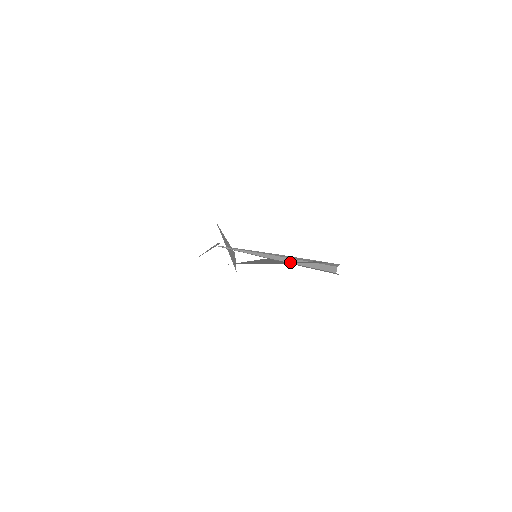
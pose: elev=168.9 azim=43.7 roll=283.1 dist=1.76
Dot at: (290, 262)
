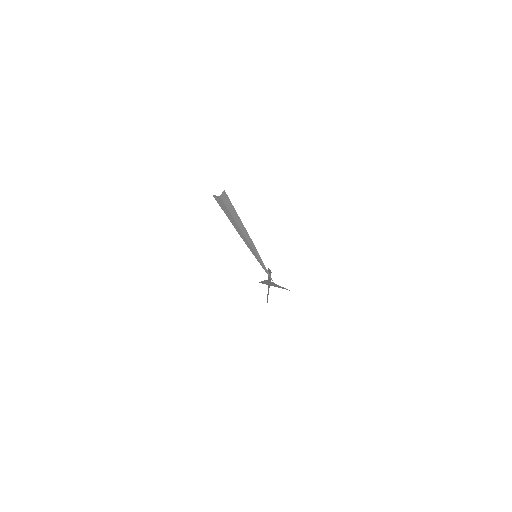
Dot at: occluded
